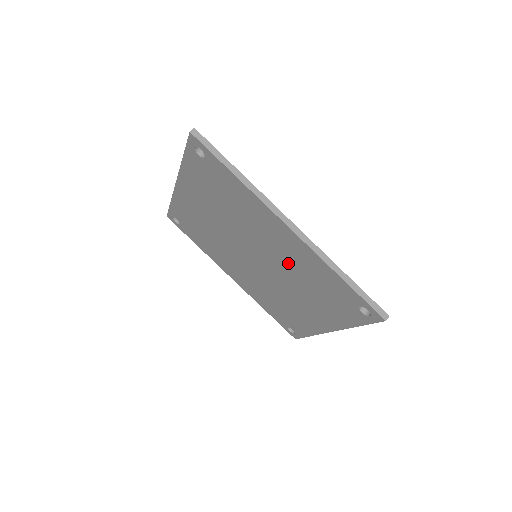
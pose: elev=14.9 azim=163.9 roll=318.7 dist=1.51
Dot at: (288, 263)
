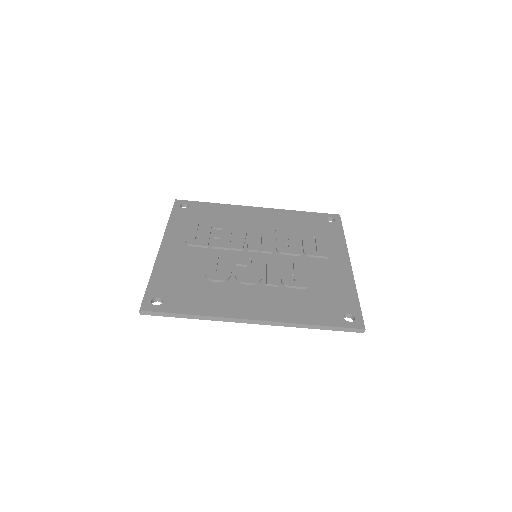
Dot at: occluded
